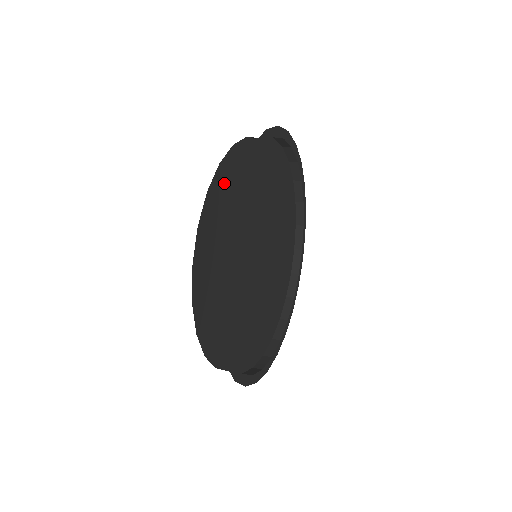
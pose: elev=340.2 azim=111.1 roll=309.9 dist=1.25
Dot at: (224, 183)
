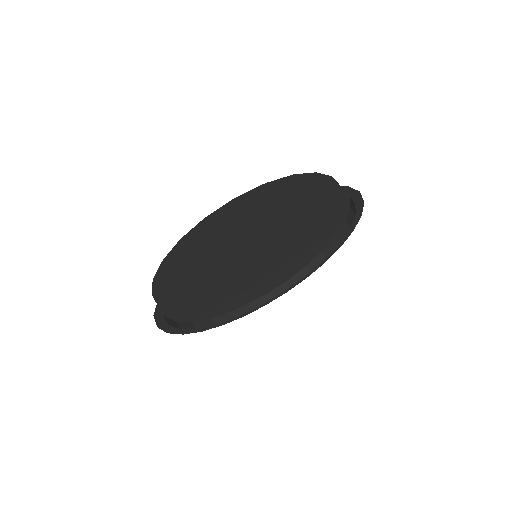
Dot at: (230, 214)
